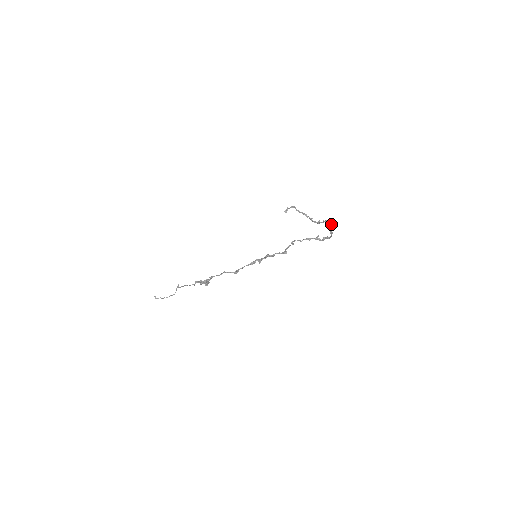
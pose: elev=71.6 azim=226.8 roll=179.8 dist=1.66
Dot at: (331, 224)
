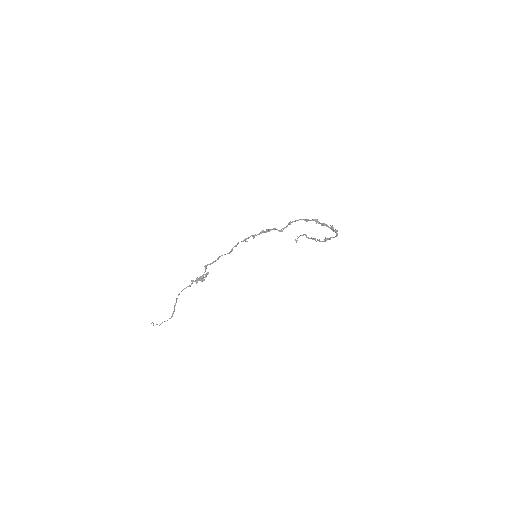
Dot at: (335, 230)
